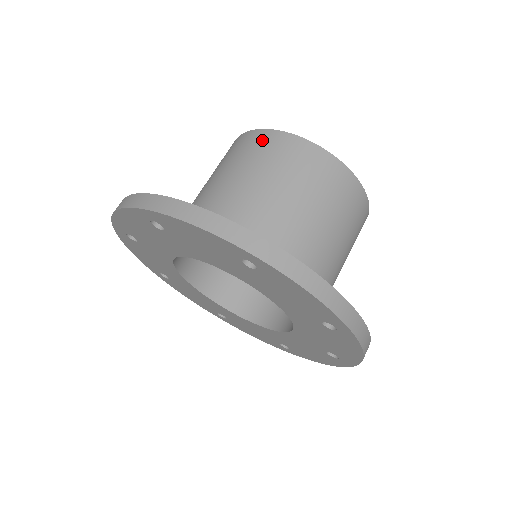
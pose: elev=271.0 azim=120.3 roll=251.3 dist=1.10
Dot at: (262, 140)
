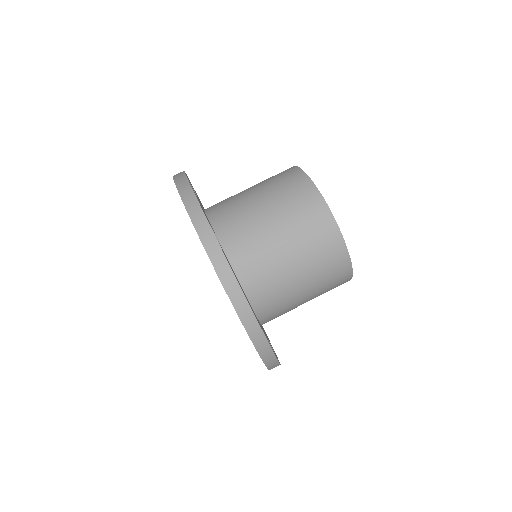
Dot at: (315, 209)
